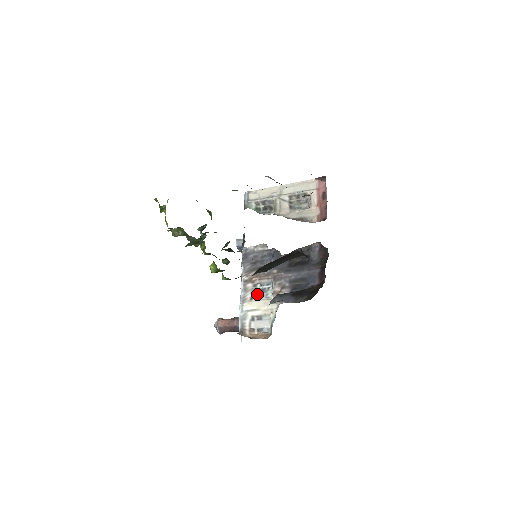
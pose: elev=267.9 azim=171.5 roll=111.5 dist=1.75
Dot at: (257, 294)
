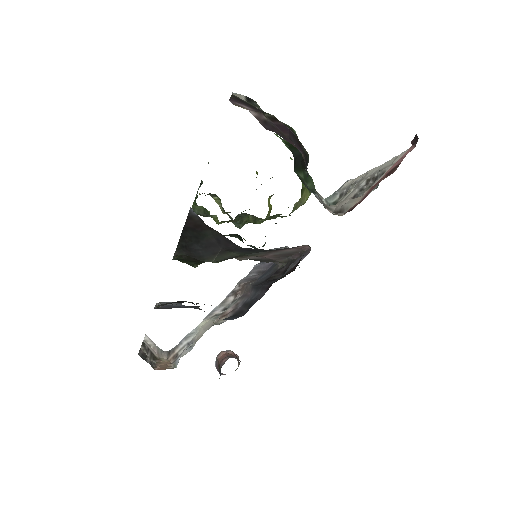
Dot at: occluded
